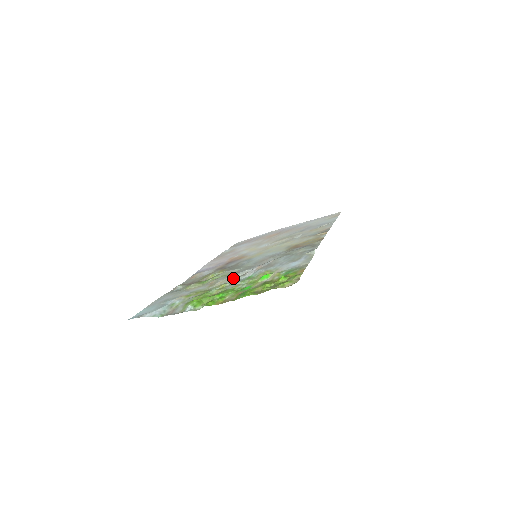
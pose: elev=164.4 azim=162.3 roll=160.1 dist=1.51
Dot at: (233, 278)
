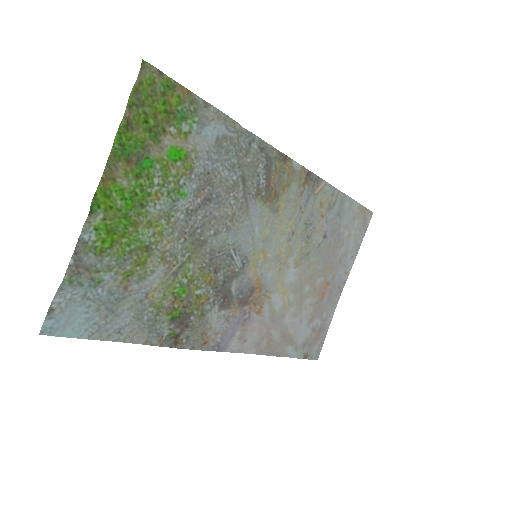
Dot at: (181, 228)
